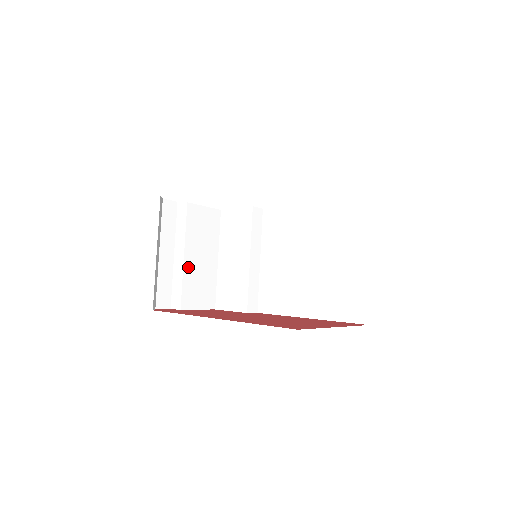
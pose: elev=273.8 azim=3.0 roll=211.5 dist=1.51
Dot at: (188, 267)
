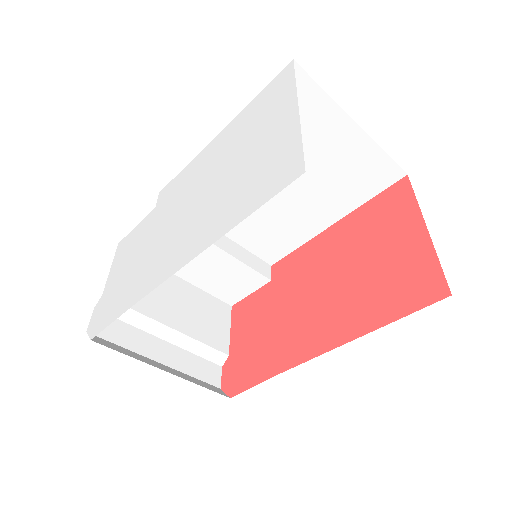
Dot at: (184, 327)
